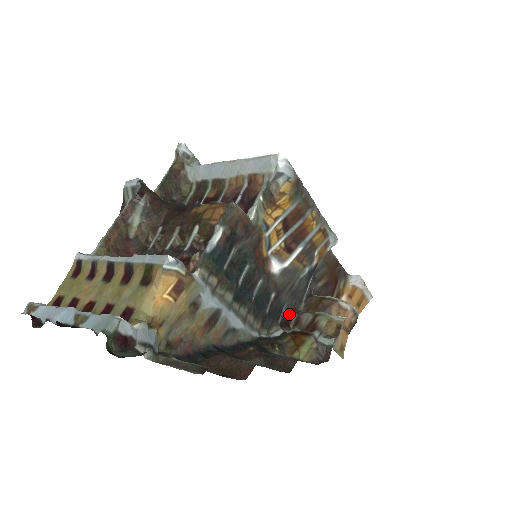
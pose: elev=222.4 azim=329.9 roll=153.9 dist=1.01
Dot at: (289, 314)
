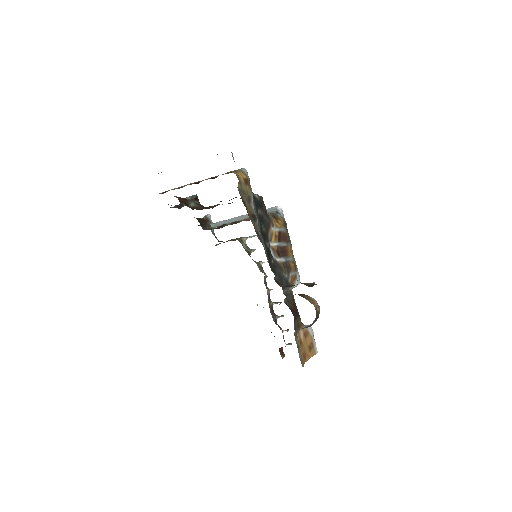
Dot at: (279, 283)
